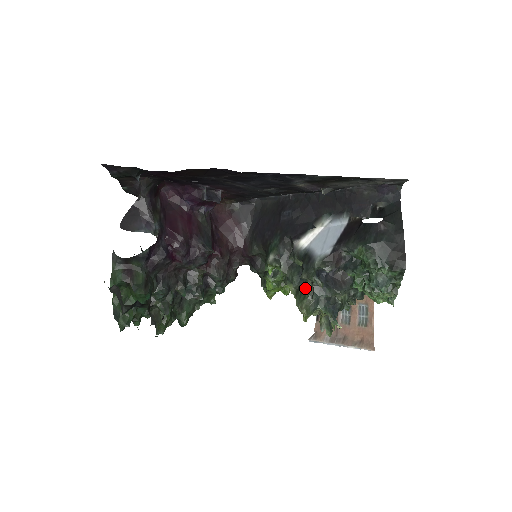
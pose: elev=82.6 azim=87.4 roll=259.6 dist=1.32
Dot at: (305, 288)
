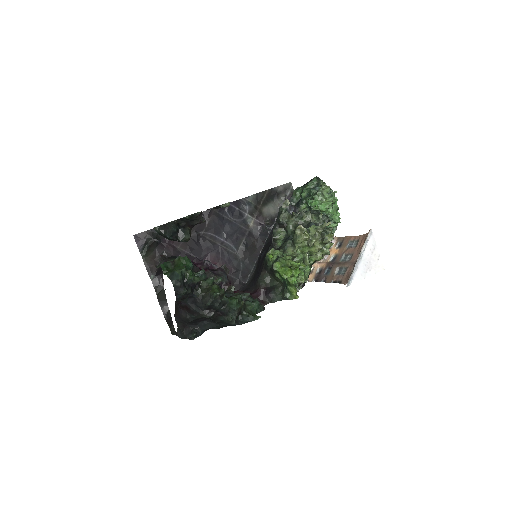
Dot at: (293, 233)
